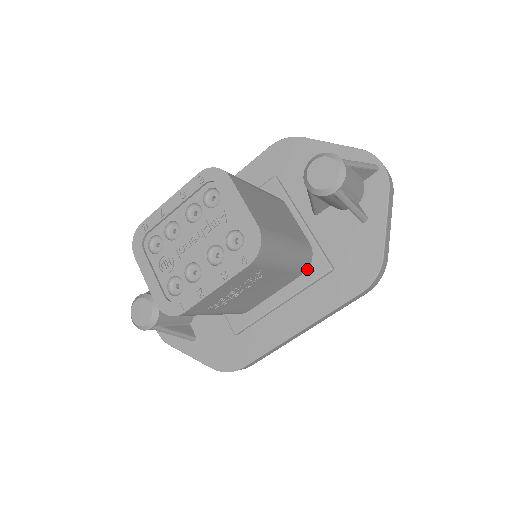
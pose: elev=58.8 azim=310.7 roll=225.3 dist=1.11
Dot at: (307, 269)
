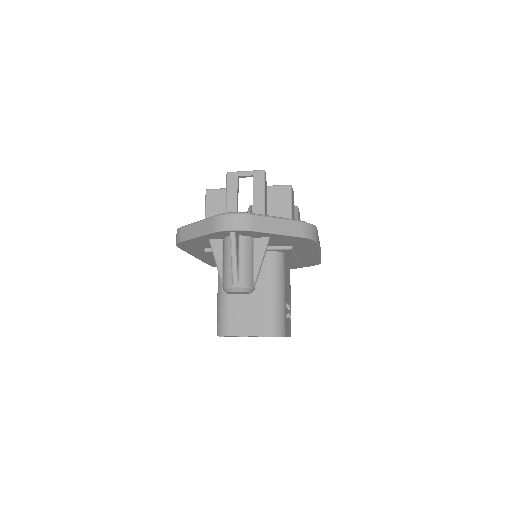
Dot at: (283, 253)
